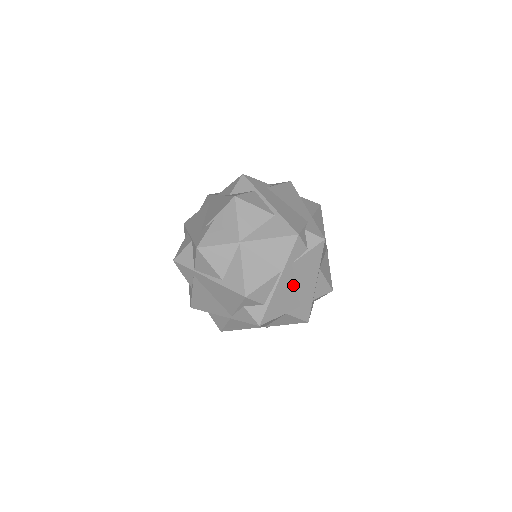
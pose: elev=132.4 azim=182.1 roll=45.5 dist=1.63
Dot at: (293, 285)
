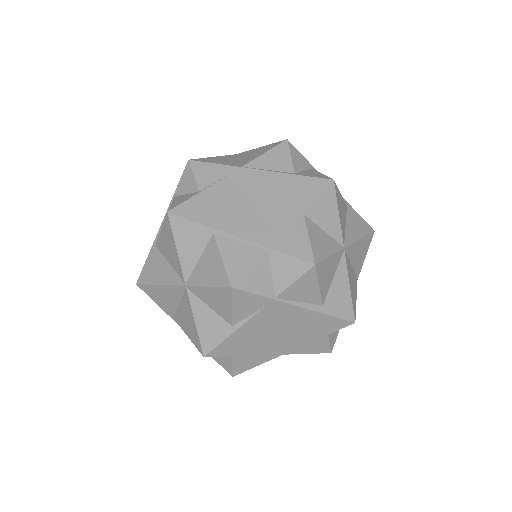
Dot at: occluded
